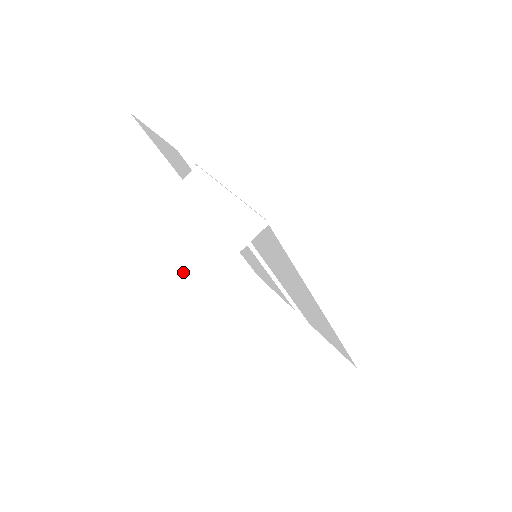
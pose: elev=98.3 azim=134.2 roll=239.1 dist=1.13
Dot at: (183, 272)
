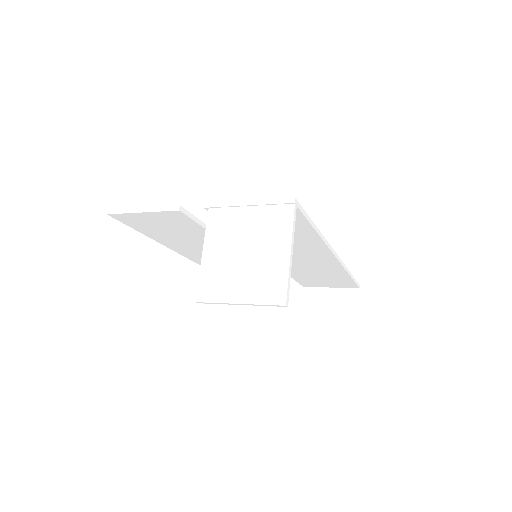
Dot at: (270, 272)
